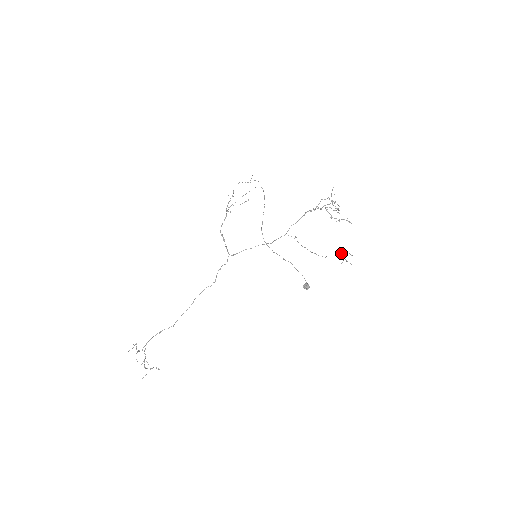
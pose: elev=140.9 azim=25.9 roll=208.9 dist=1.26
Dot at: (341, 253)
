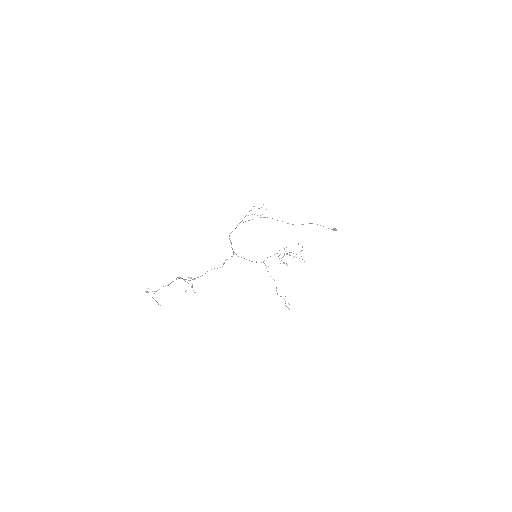
Dot at: occluded
